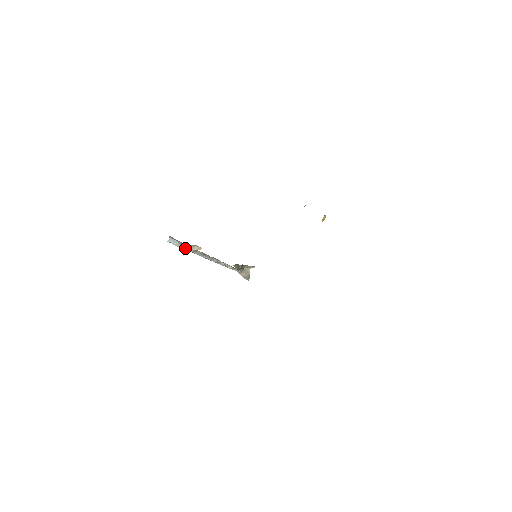
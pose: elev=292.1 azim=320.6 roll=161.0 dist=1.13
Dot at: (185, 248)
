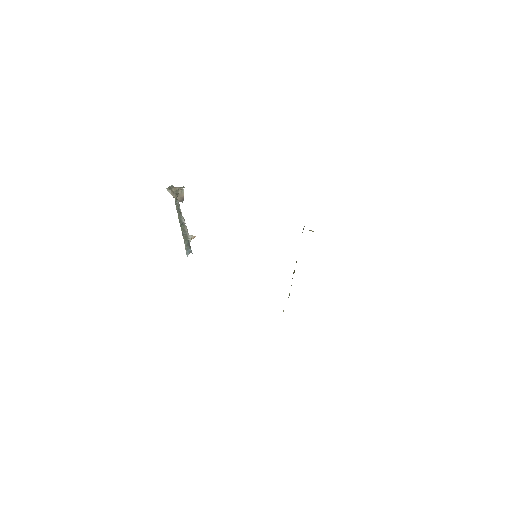
Dot at: occluded
